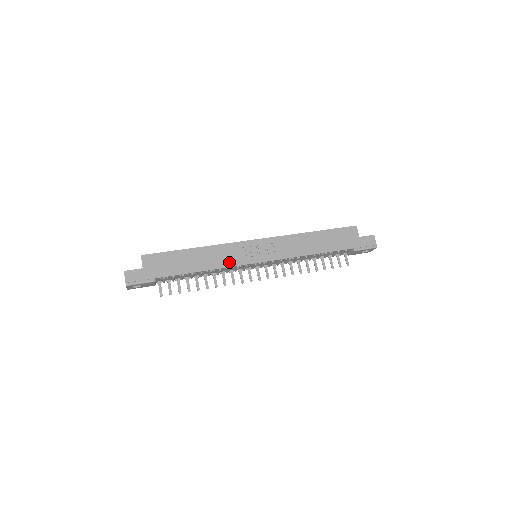
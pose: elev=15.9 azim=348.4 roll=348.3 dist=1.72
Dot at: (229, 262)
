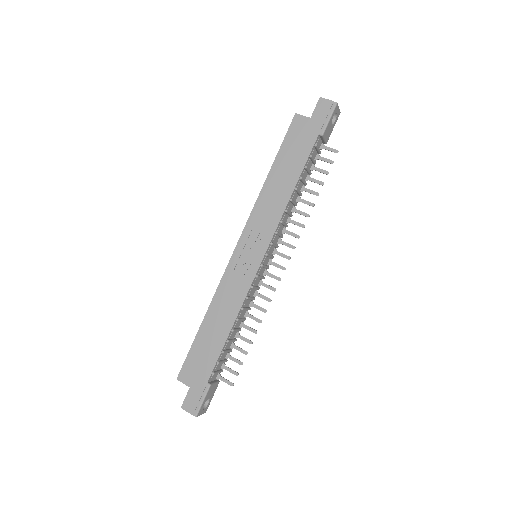
Dot at: (240, 294)
